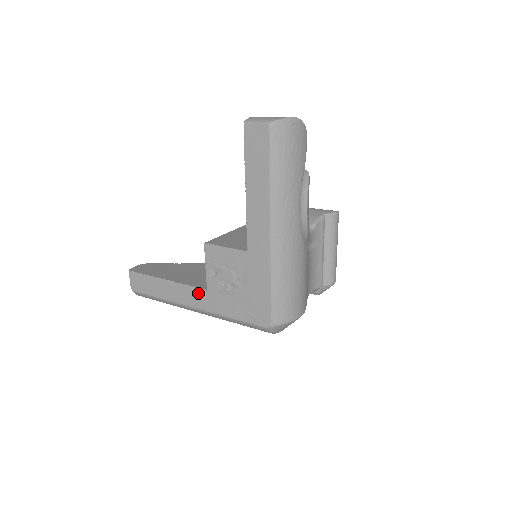
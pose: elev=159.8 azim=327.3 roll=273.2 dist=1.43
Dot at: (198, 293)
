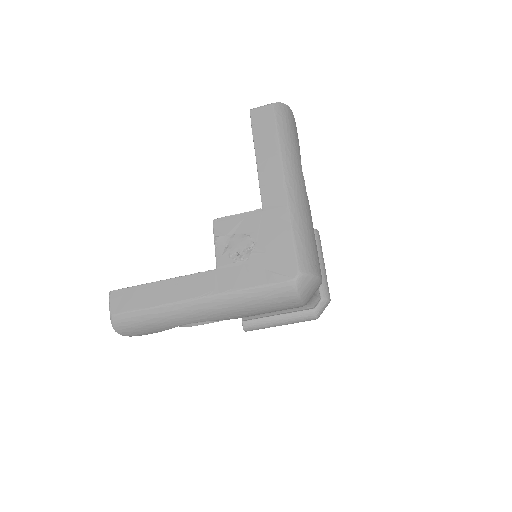
Dot at: (205, 277)
